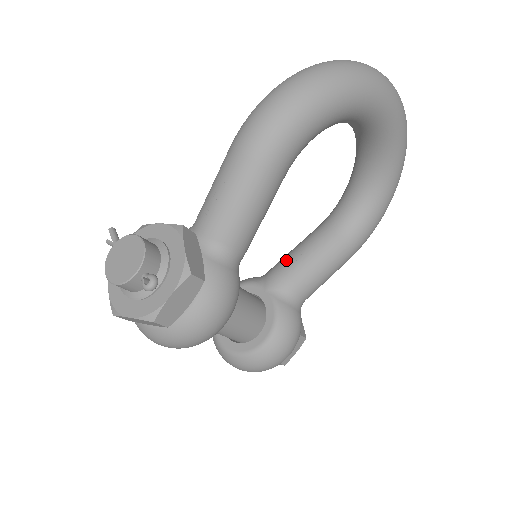
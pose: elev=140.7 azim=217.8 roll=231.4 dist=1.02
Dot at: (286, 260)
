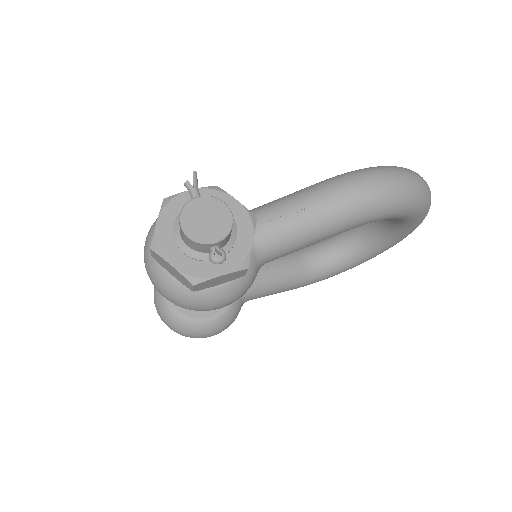
Dot at: occluded
